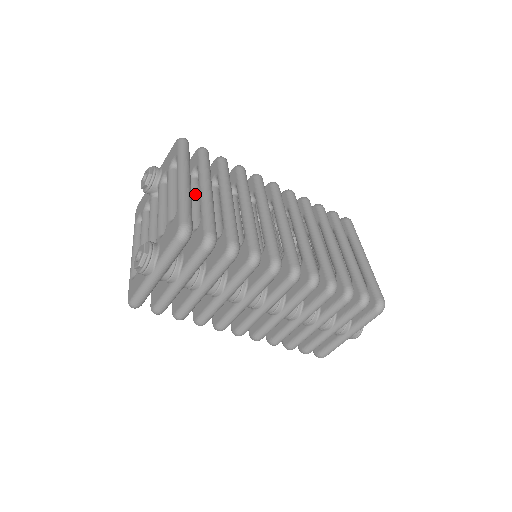
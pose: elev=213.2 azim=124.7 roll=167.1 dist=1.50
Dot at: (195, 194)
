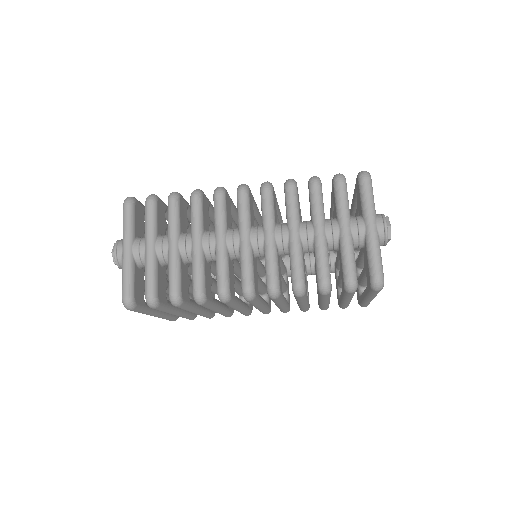
Dot at: occluded
